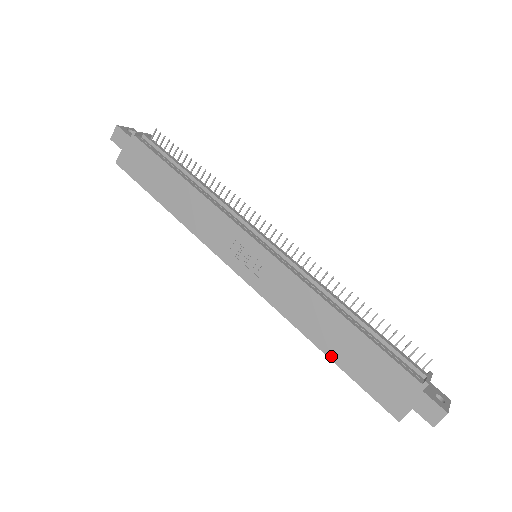
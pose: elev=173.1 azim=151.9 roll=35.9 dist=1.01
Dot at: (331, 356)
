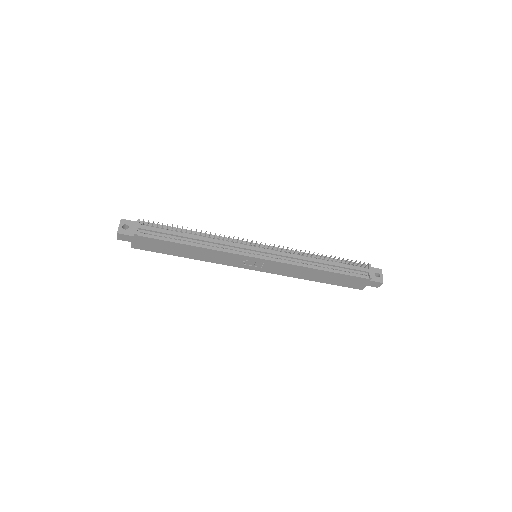
Dot at: (320, 282)
